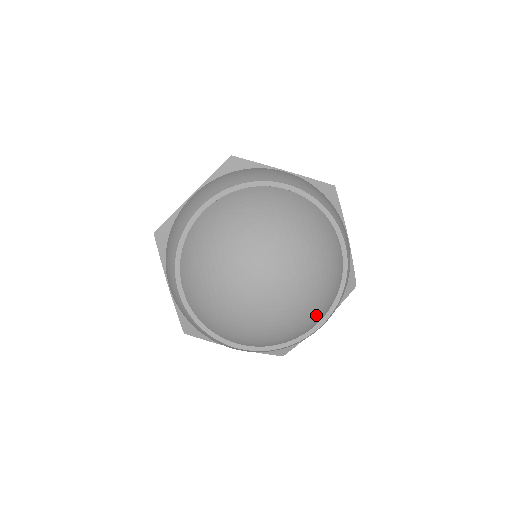
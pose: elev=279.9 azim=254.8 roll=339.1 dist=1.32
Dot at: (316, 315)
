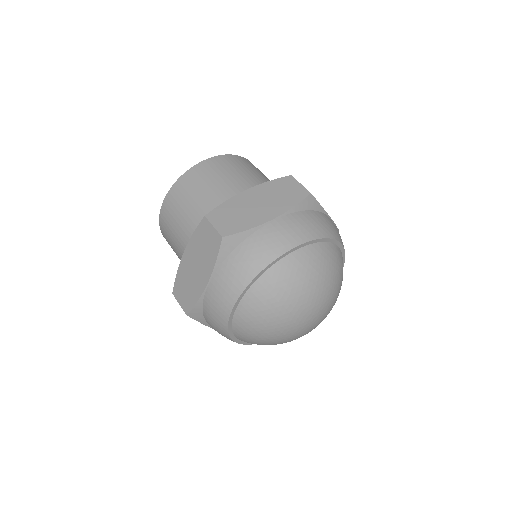
Dot at: occluded
